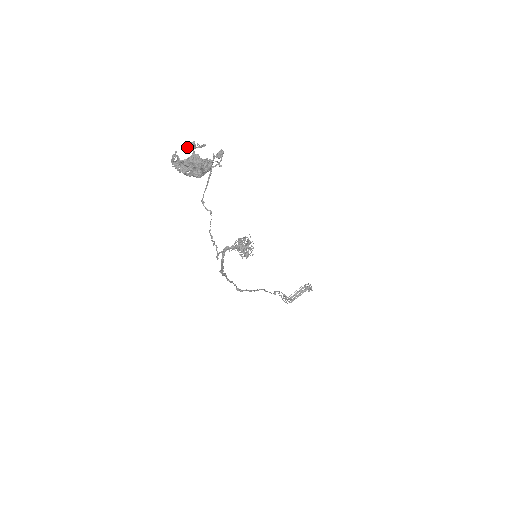
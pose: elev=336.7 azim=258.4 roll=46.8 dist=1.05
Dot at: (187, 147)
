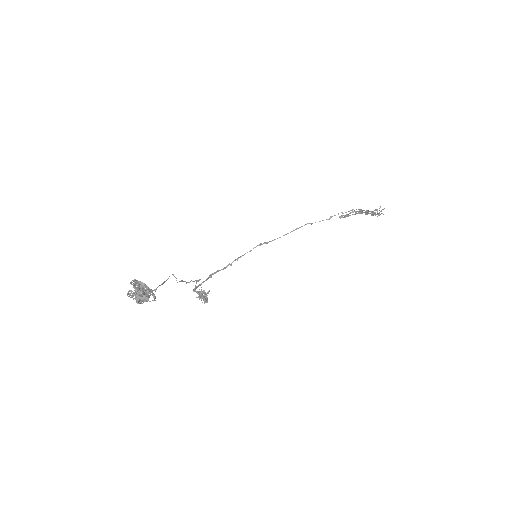
Dot at: (130, 293)
